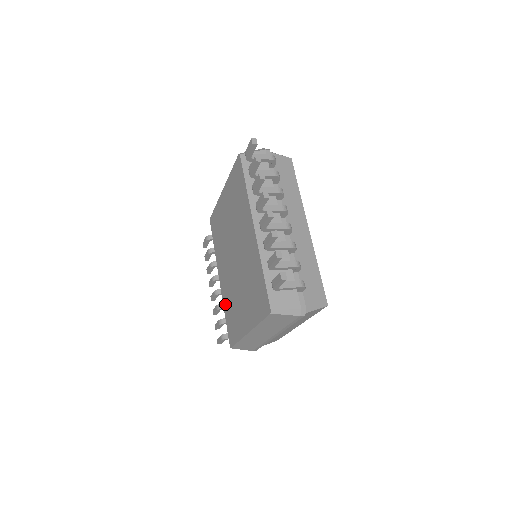
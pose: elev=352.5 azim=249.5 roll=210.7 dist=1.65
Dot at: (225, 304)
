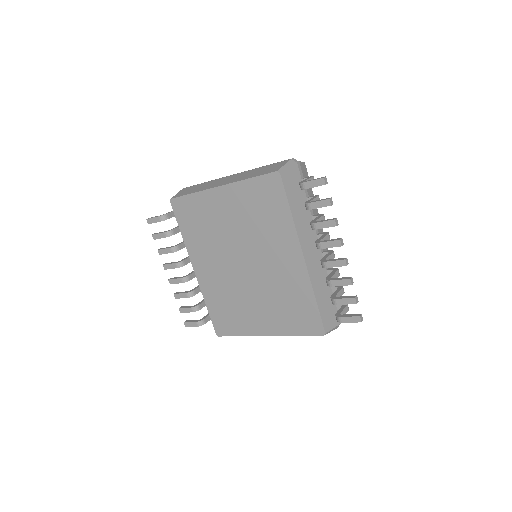
Dot at: (209, 297)
